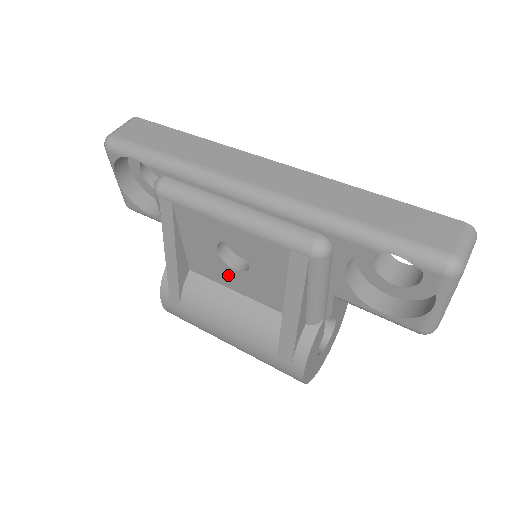
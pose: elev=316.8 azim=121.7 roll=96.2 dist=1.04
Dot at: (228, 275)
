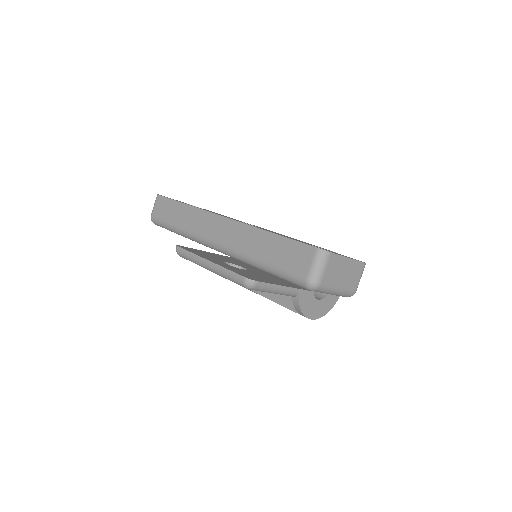
Dot at: occluded
